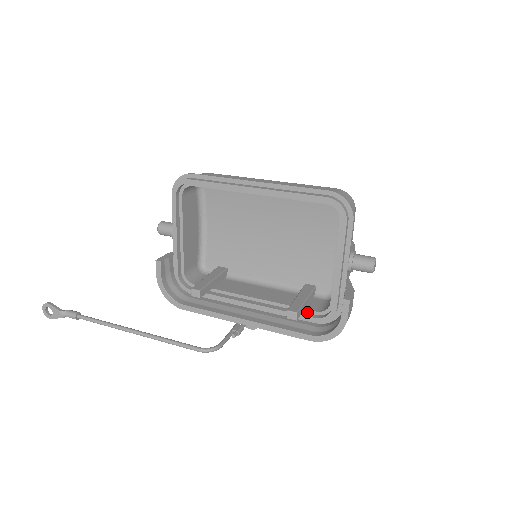
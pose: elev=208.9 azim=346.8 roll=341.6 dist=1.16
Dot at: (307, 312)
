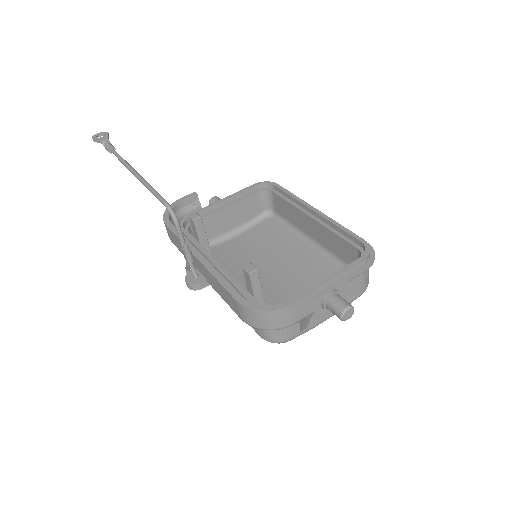
Dot at: occluded
